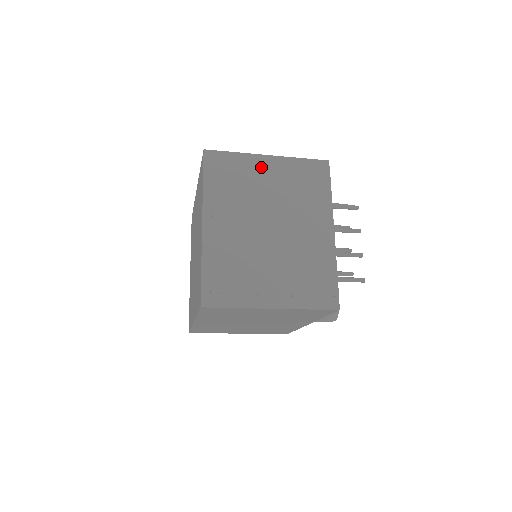
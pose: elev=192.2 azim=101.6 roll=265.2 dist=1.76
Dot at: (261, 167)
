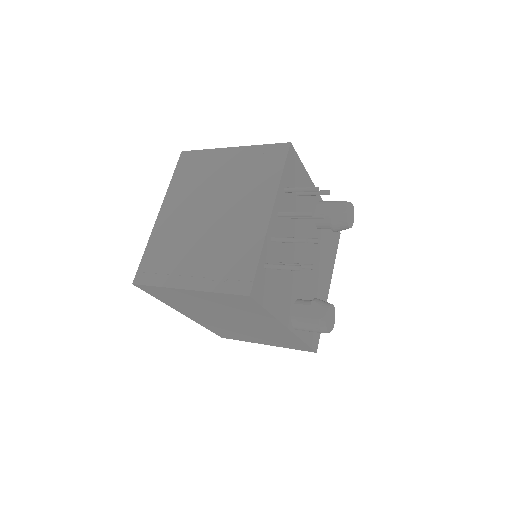
Dot at: (222, 159)
